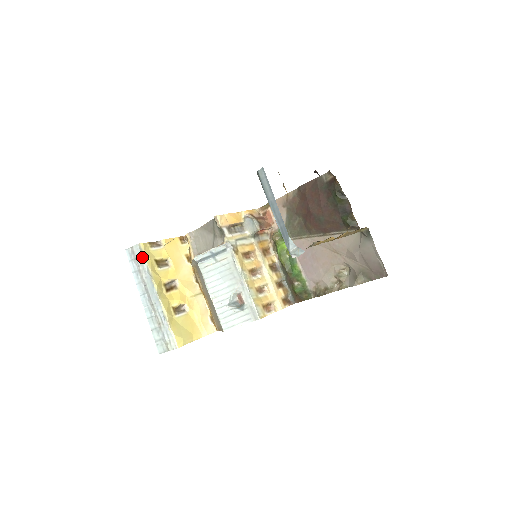
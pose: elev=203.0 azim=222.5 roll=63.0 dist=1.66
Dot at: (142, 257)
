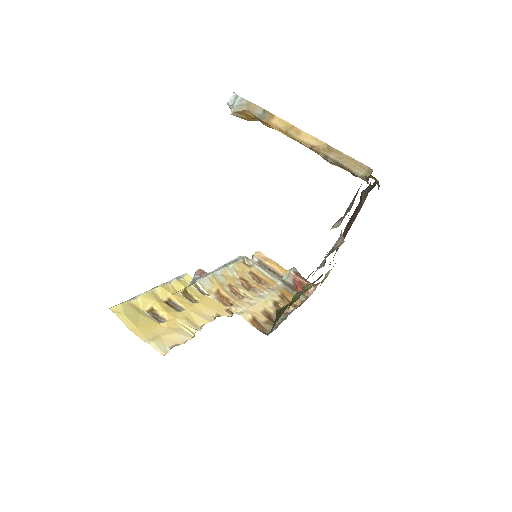
Dot at: (177, 277)
